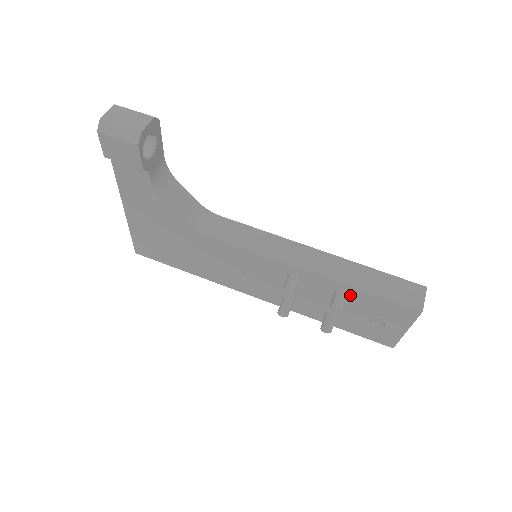
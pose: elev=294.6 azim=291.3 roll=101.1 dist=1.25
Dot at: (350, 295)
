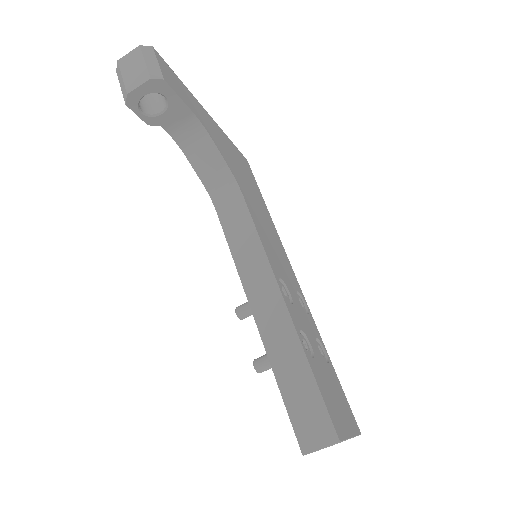
Dot at: occluded
